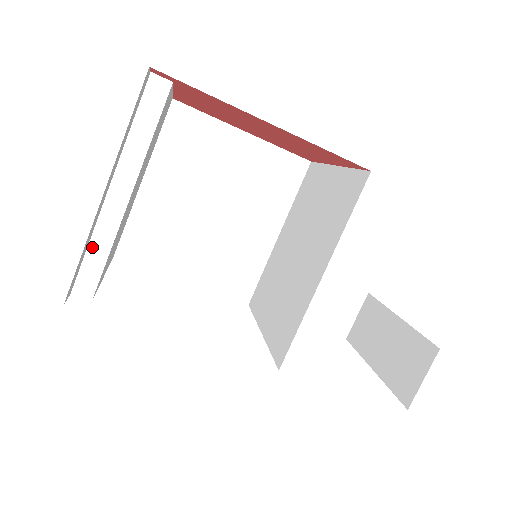
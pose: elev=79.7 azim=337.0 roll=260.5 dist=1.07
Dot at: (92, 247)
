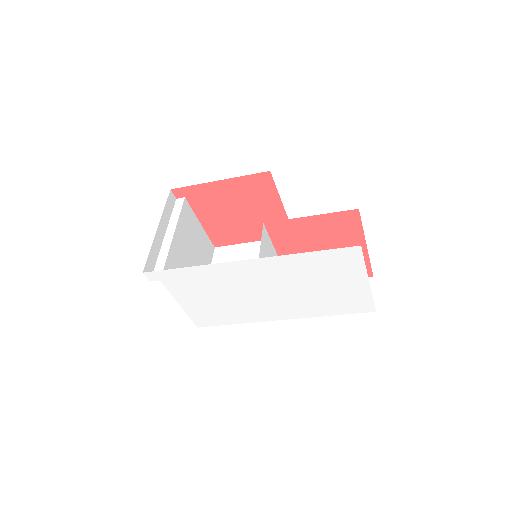
Dot at: (159, 259)
